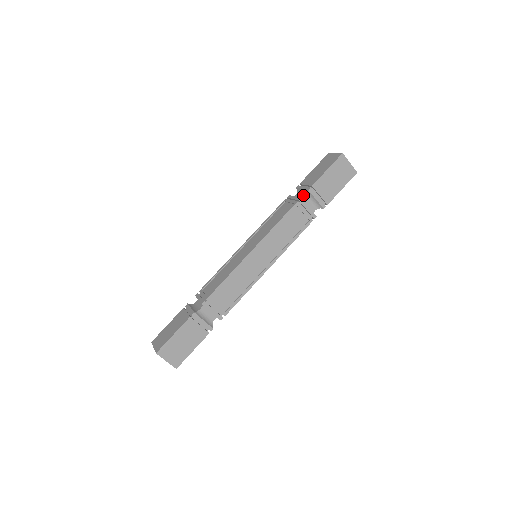
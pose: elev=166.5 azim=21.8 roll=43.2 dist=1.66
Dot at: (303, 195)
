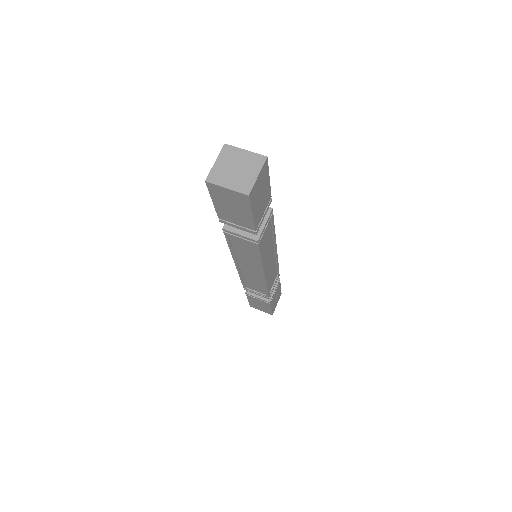
Dot at: occluded
